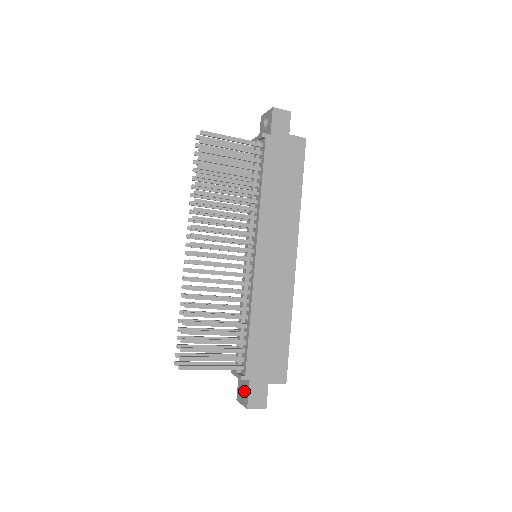
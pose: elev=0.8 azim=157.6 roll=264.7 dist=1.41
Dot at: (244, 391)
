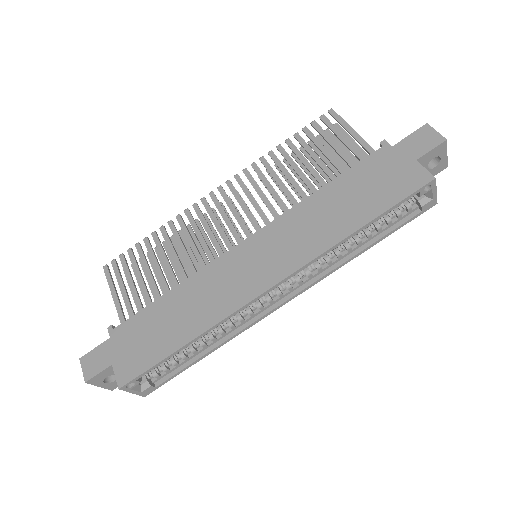
Dot at: occluded
